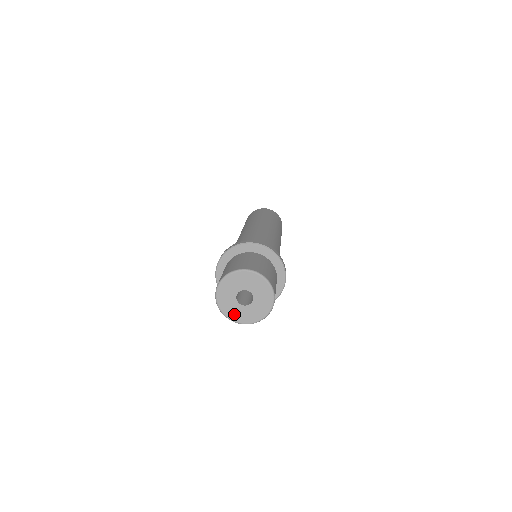
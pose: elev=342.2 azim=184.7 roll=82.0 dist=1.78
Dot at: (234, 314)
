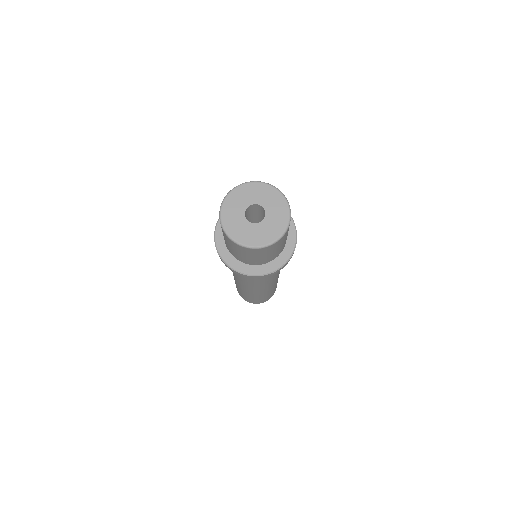
Dot at: (235, 229)
